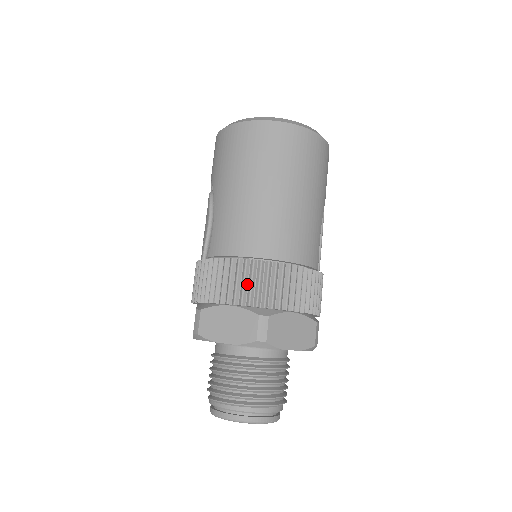
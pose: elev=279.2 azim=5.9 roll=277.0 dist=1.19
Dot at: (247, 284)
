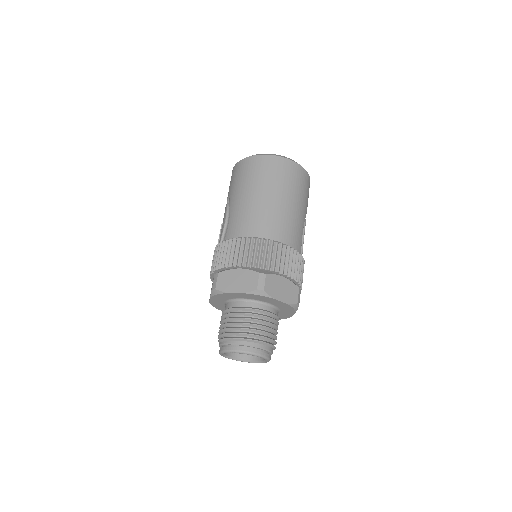
Dot at: (252, 254)
